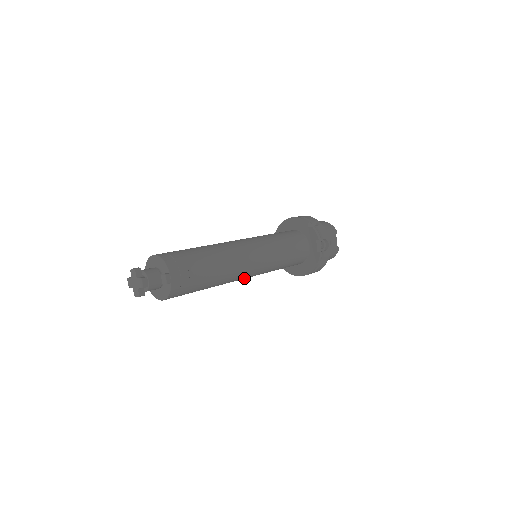
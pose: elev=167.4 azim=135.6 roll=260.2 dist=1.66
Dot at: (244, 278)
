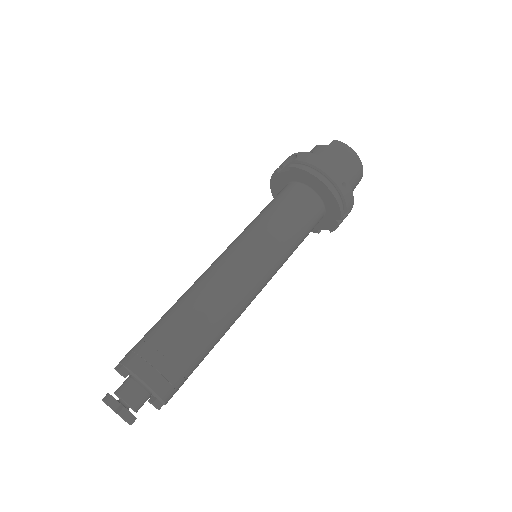
Dot at: occluded
